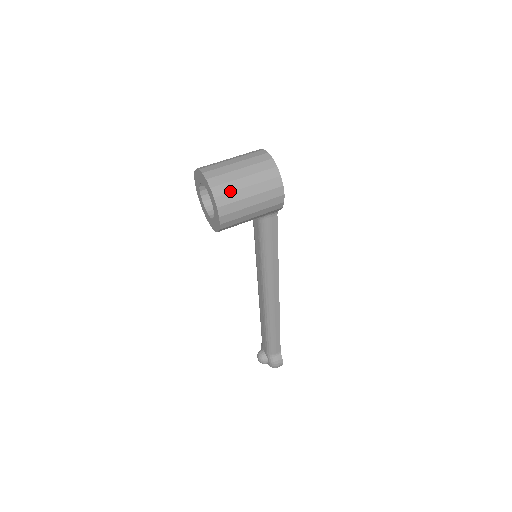
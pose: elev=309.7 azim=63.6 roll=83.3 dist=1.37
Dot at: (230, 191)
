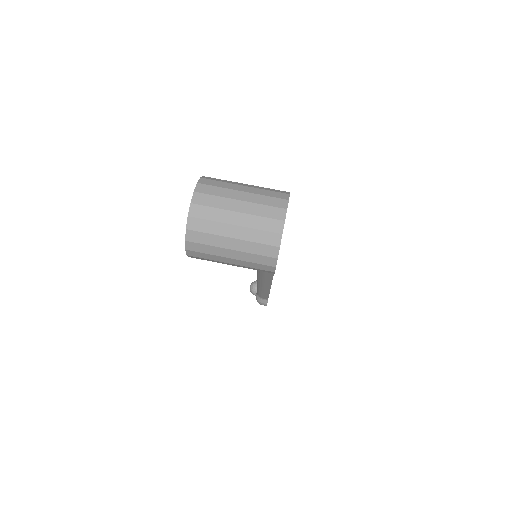
Dot at: (207, 243)
